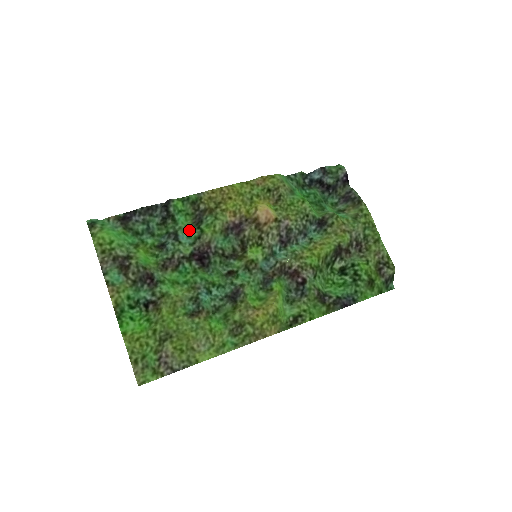
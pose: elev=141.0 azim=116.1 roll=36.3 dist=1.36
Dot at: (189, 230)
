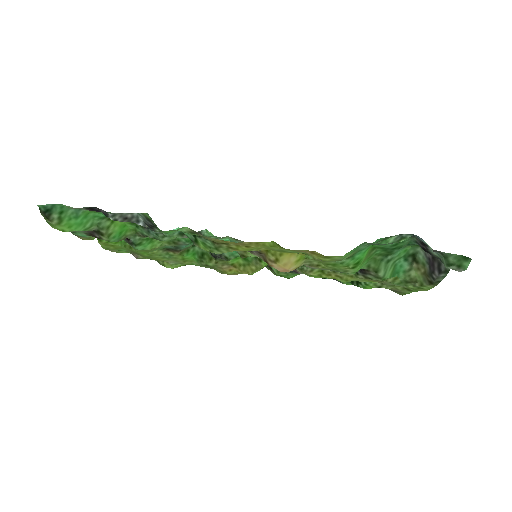
Dot at: occluded
